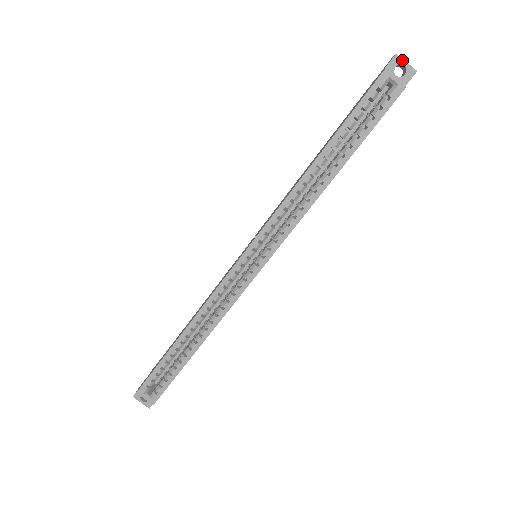
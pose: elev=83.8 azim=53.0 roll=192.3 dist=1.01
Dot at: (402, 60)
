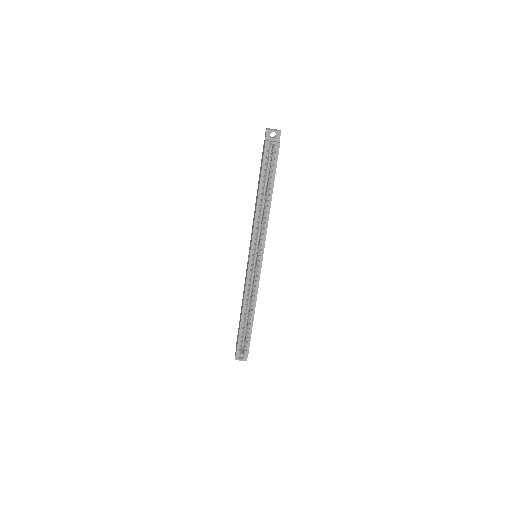
Dot at: (271, 130)
